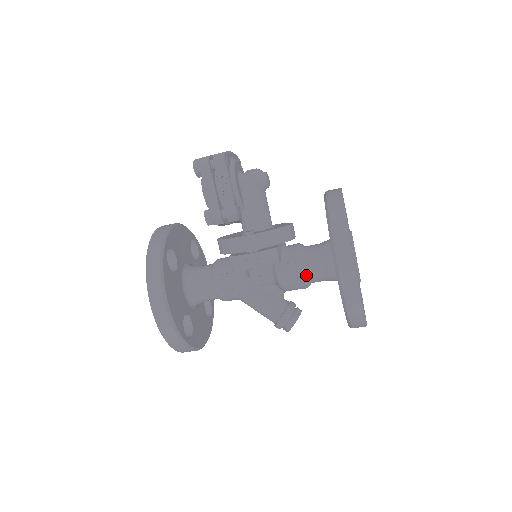
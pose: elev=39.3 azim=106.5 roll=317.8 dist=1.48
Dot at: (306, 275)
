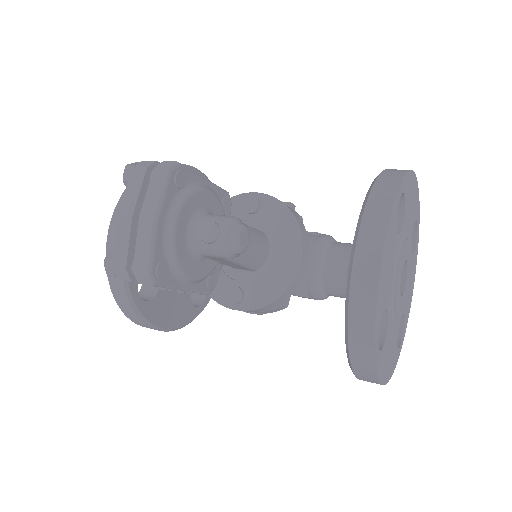
Dot at: occluded
